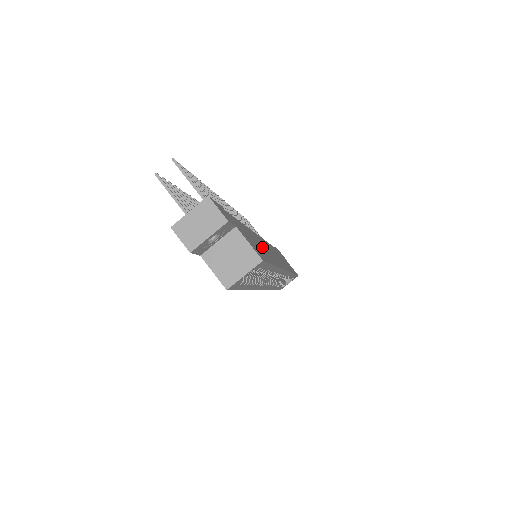
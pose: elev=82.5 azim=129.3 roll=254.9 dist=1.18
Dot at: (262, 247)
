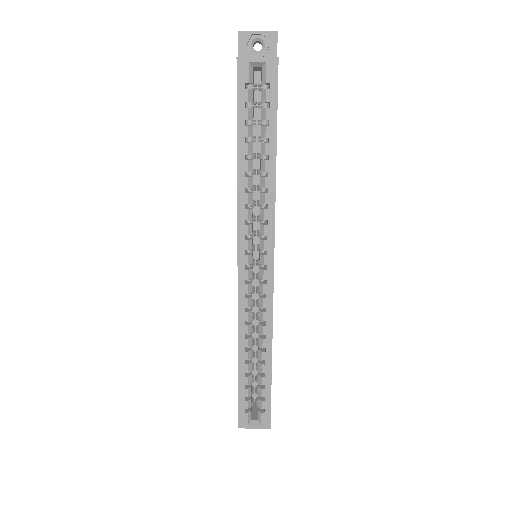
Dot at: occluded
